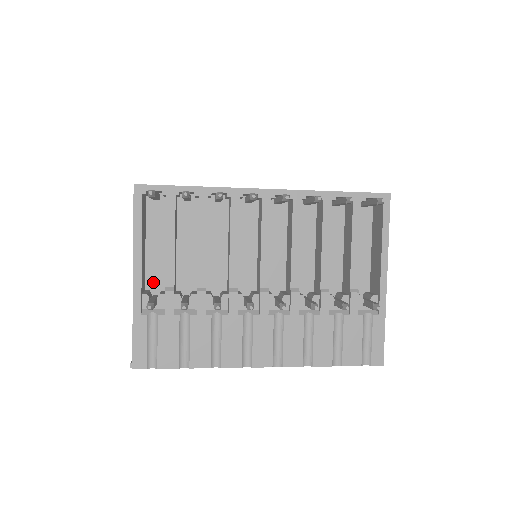
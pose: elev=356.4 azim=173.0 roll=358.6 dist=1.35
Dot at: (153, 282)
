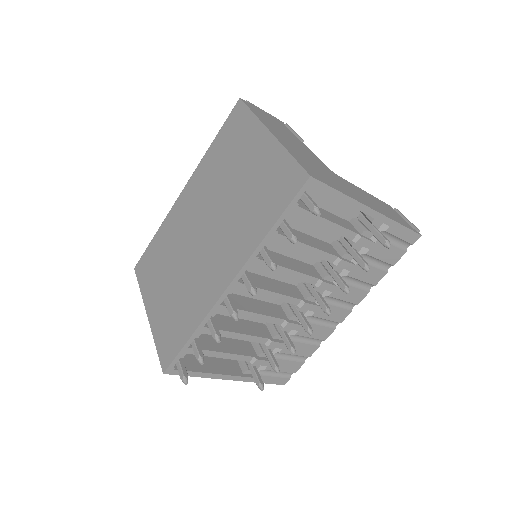
Dot at: occluded
